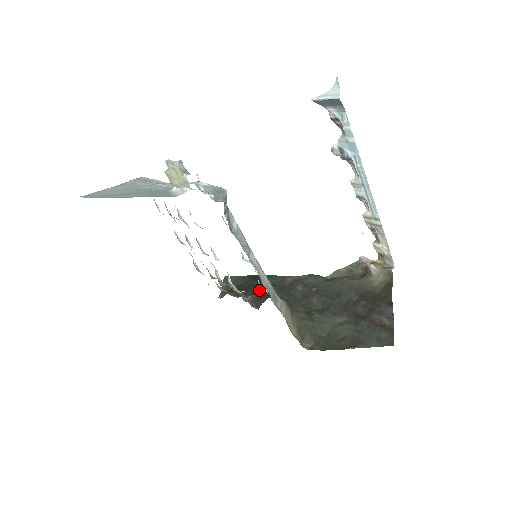
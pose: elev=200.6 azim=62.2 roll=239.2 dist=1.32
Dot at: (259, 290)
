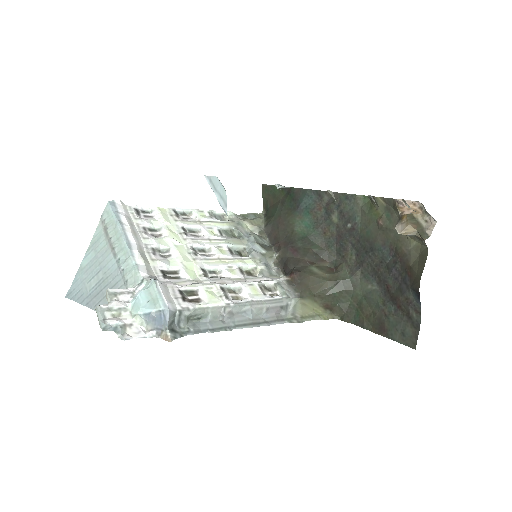
Dot at: (289, 232)
